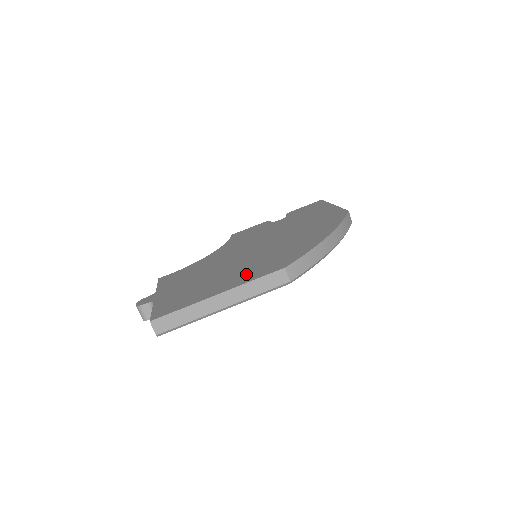
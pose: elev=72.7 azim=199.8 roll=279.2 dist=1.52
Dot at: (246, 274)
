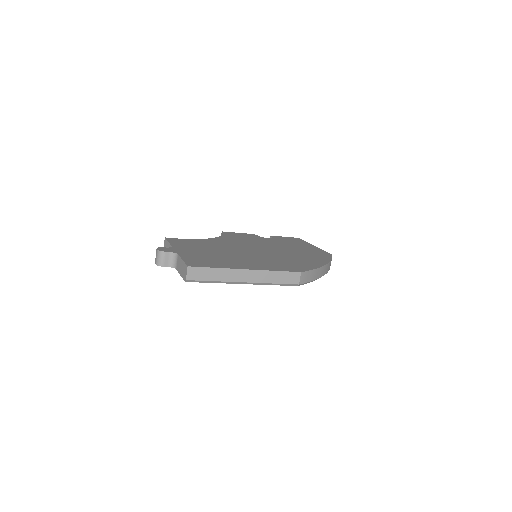
Dot at: (266, 264)
